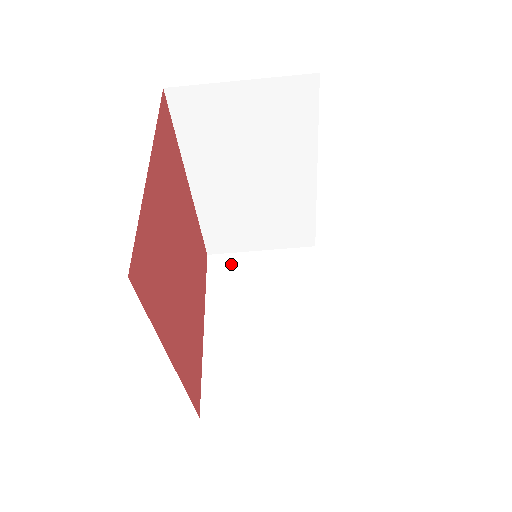
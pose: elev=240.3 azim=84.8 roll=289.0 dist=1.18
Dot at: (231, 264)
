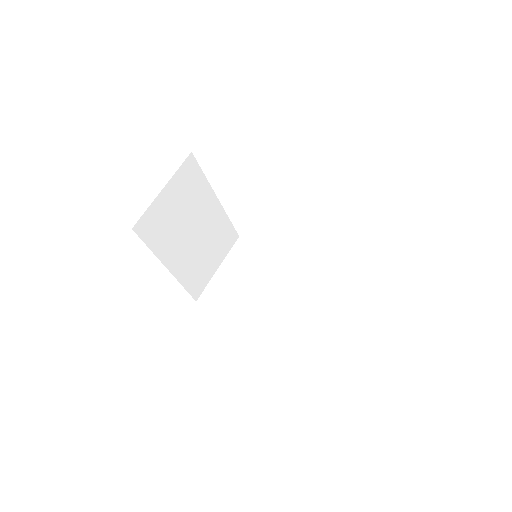
Dot at: occluded
